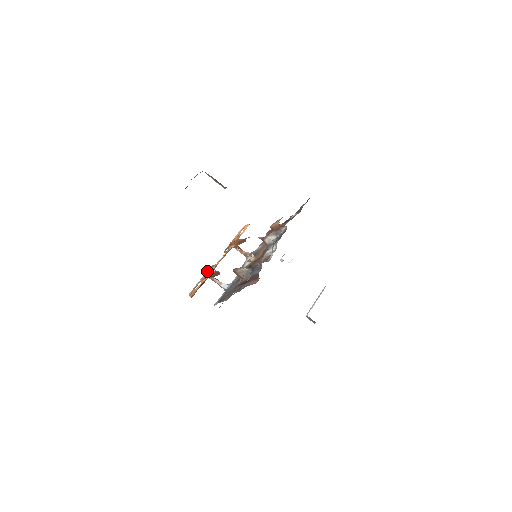
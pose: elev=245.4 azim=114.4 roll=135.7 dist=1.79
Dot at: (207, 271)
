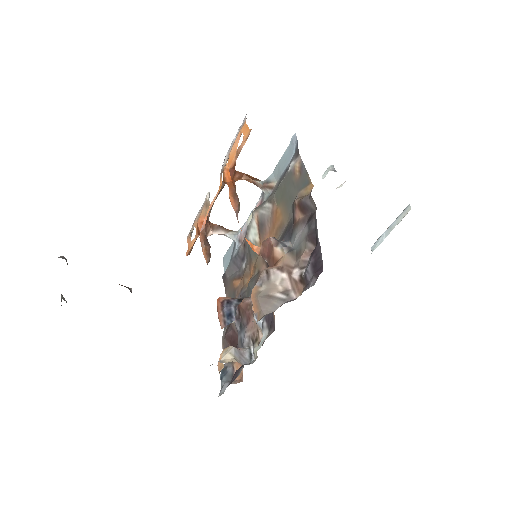
Dot at: (199, 216)
